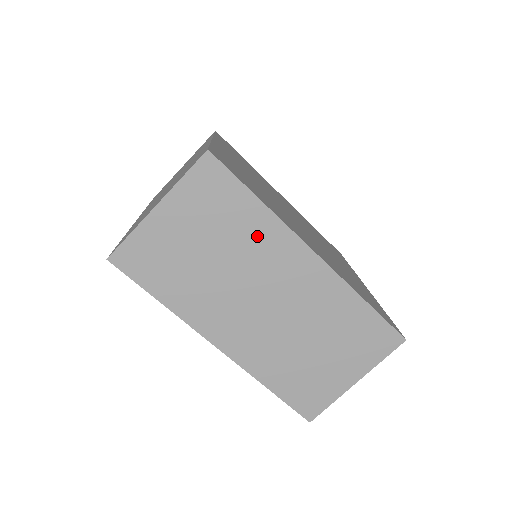
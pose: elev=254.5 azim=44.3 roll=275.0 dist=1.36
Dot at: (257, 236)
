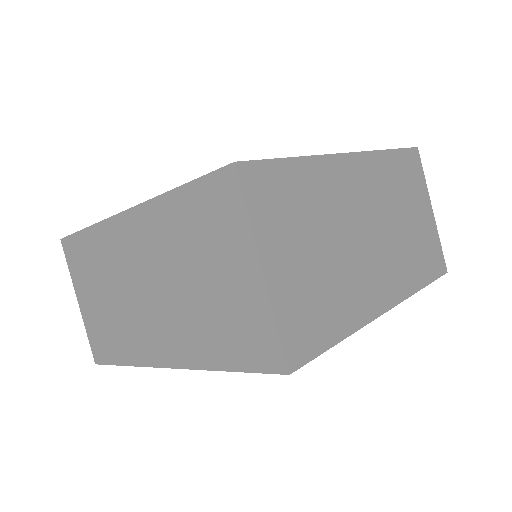
Dot at: (323, 189)
